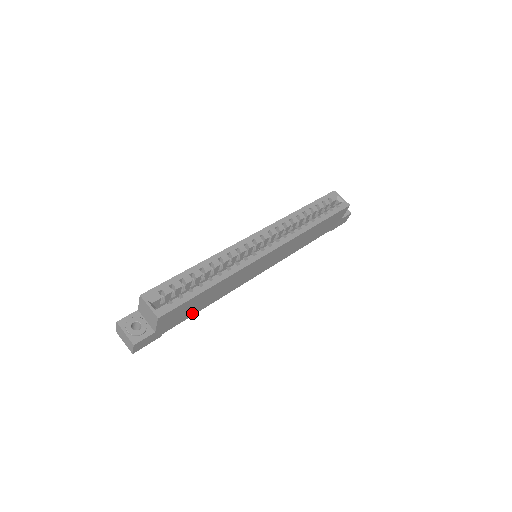
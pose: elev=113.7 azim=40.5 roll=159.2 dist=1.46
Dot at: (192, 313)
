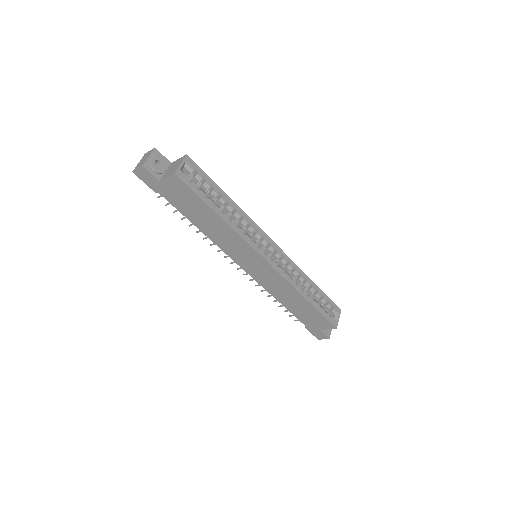
Dot at: (186, 213)
